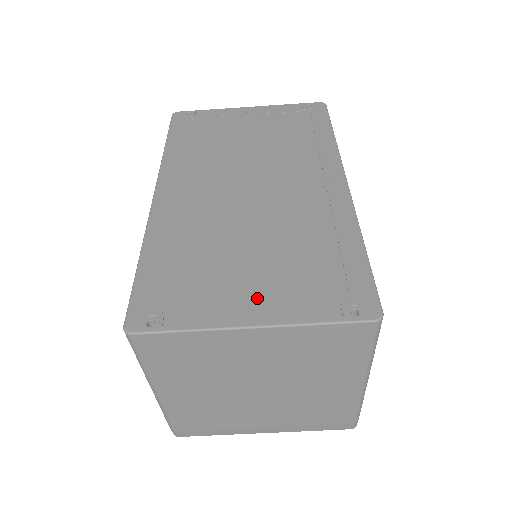
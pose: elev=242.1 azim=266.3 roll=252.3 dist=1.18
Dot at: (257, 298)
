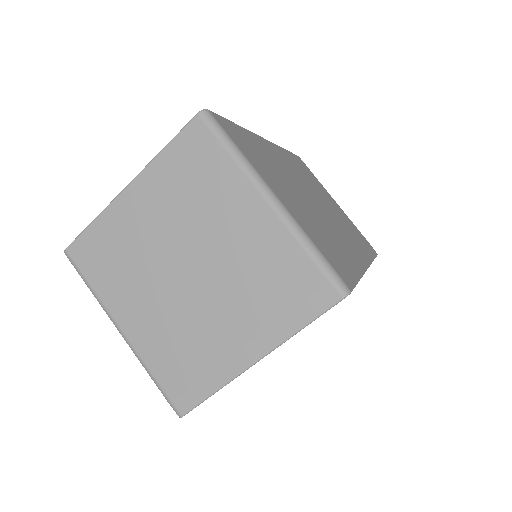
Dot at: occluded
